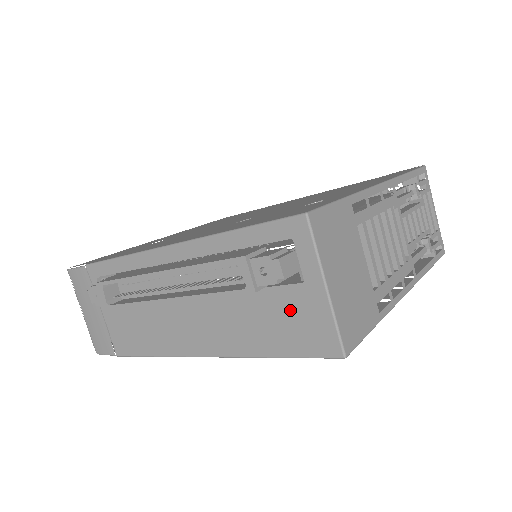
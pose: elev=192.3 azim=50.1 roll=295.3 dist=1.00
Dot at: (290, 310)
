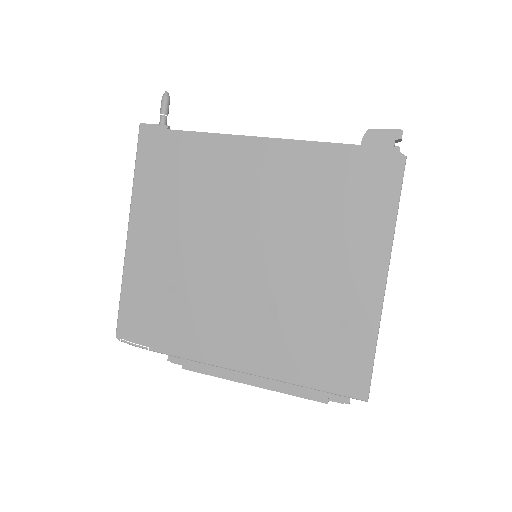
Dot at: occluded
